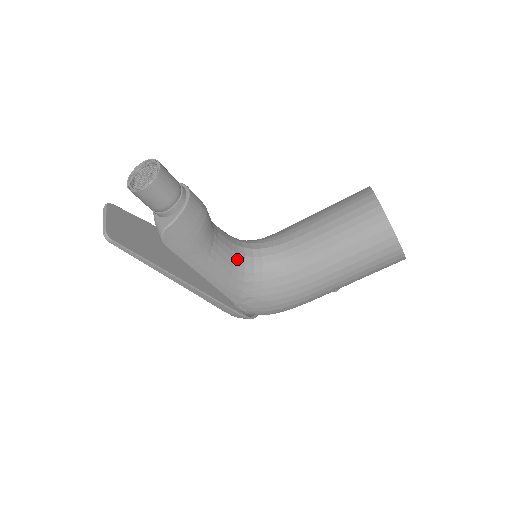
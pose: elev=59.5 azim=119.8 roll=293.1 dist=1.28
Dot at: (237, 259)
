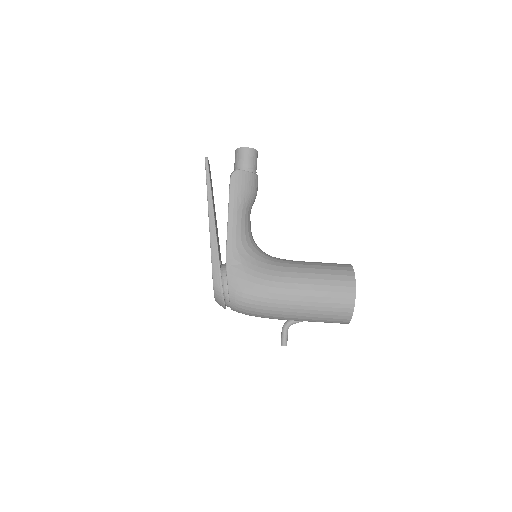
Dot at: (250, 236)
